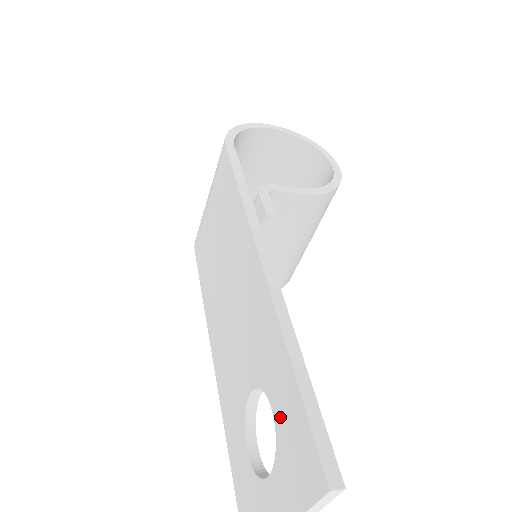
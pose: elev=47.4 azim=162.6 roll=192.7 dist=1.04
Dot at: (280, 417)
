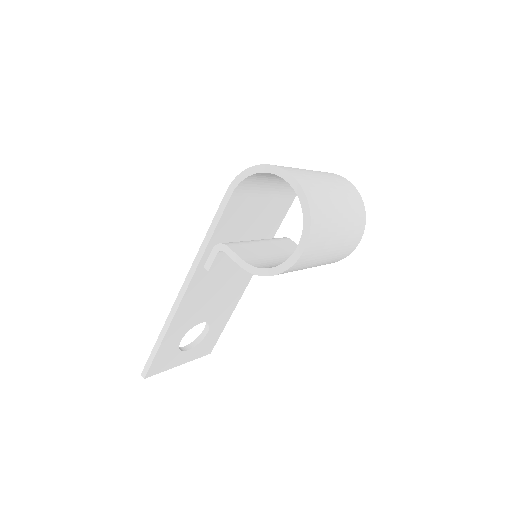
Dot at: occluded
